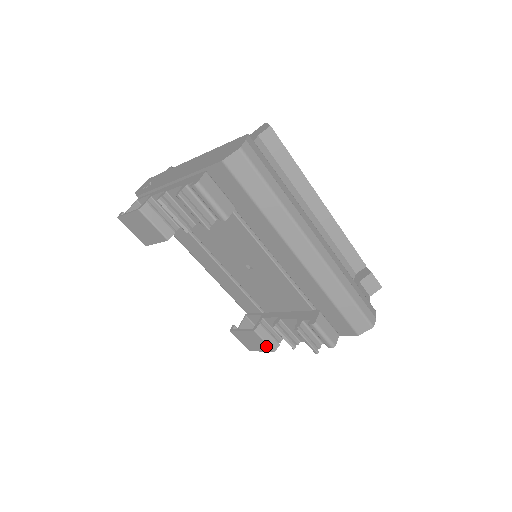
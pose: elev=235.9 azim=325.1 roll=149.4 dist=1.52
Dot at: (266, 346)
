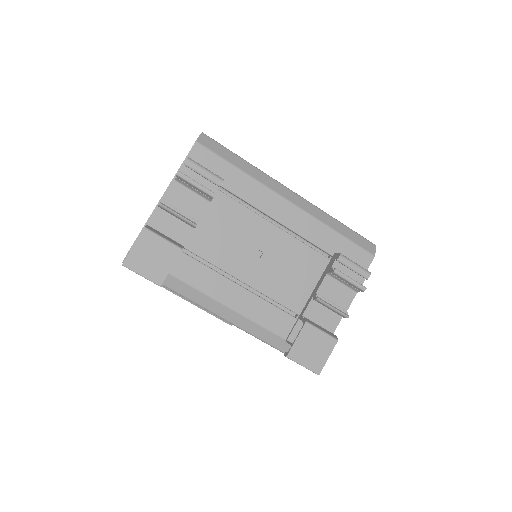
Dot at: (327, 339)
